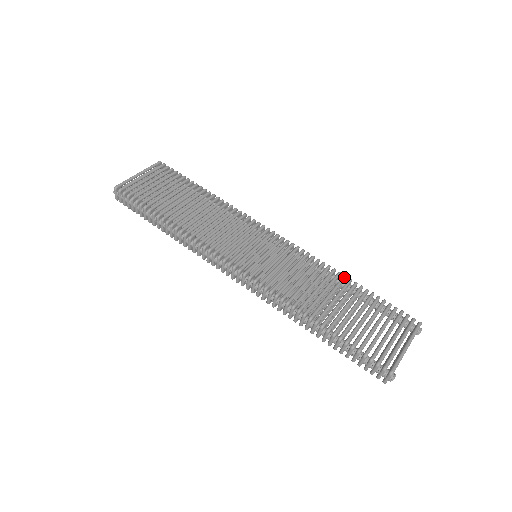
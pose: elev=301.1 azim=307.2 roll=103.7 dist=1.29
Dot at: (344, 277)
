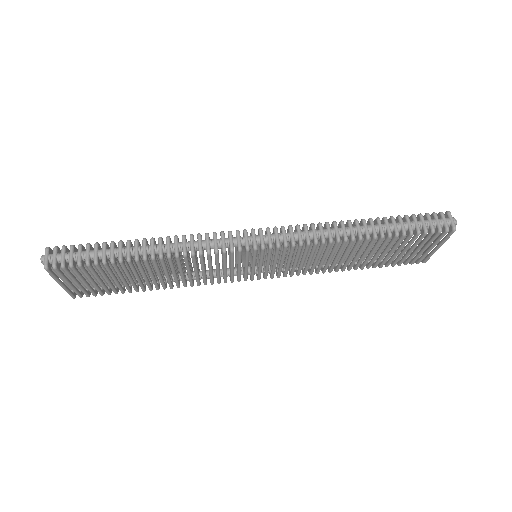
Dot at: occluded
